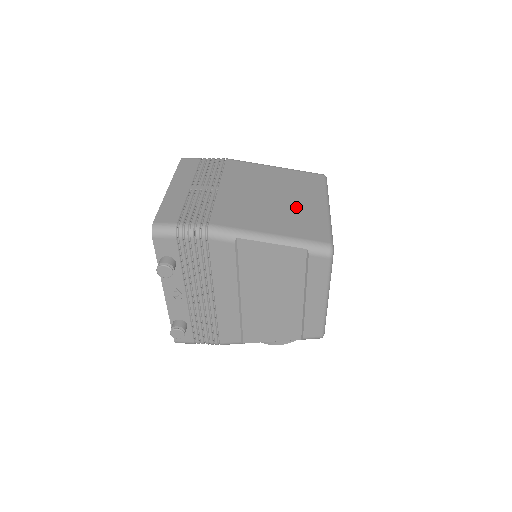
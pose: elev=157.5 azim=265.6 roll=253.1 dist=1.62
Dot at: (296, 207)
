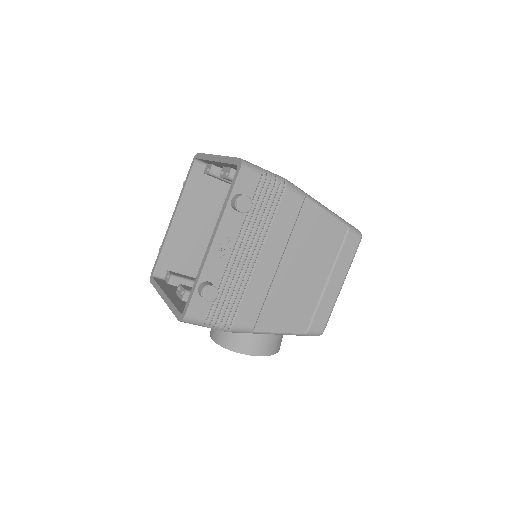
Dot at: occluded
